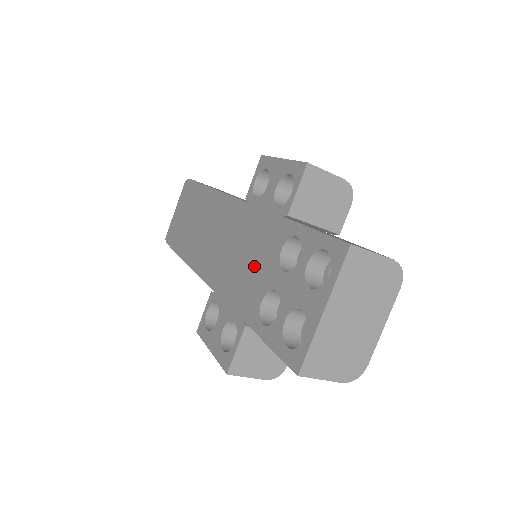
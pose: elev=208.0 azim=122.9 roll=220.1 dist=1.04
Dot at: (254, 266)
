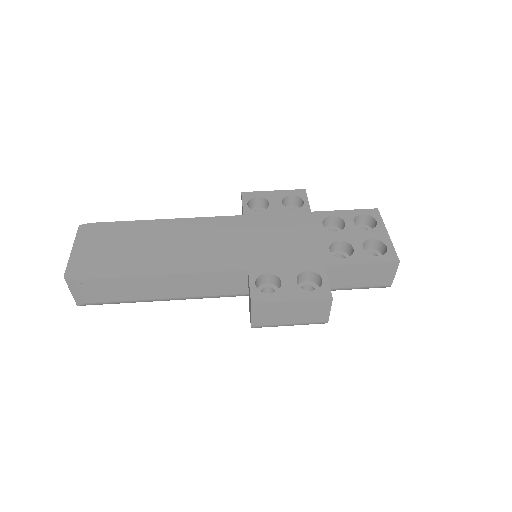
Dot at: (300, 239)
